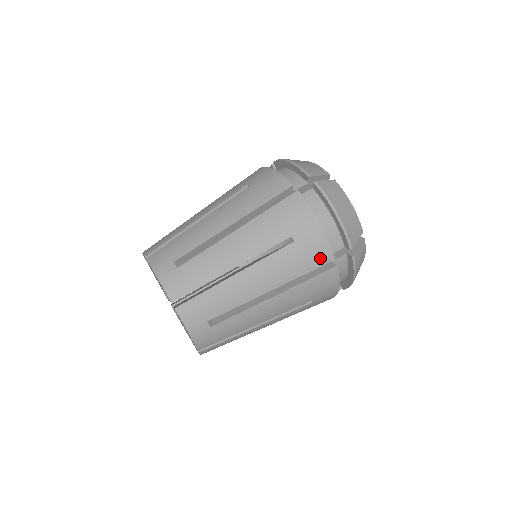
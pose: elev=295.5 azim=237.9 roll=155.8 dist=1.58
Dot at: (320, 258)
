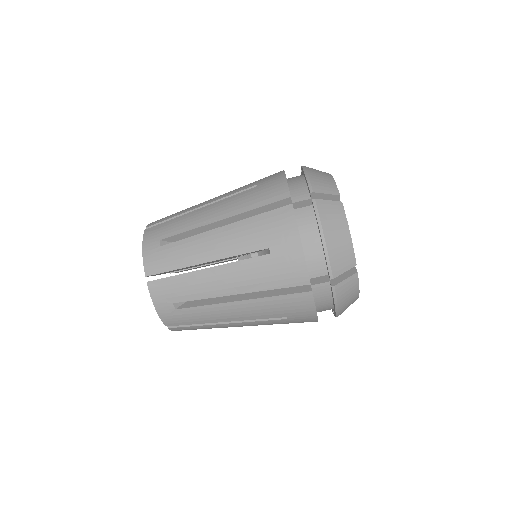
Dot at: occluded
